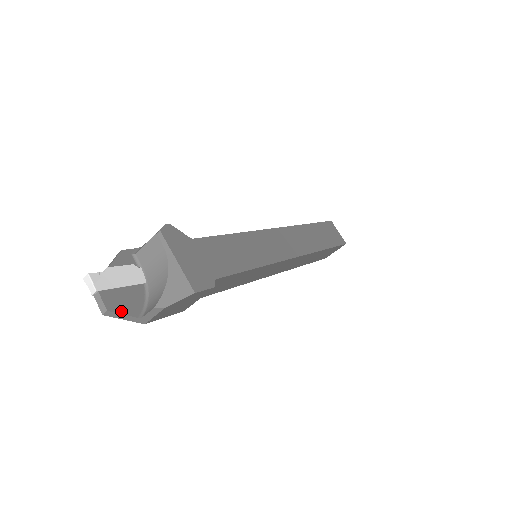
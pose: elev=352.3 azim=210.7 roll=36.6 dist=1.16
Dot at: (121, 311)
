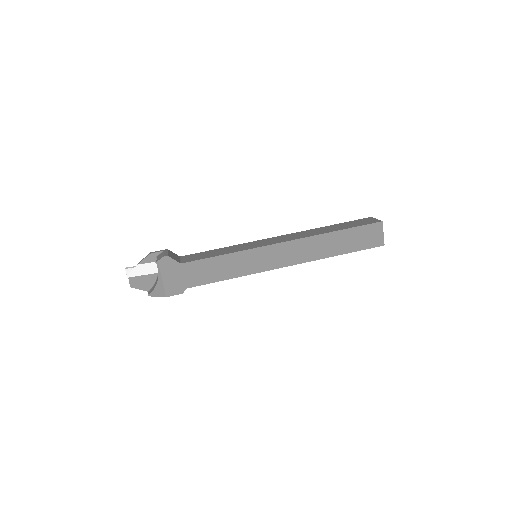
Dot at: (138, 288)
